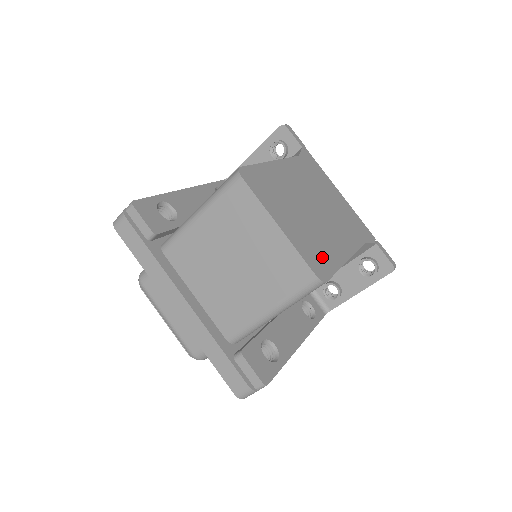
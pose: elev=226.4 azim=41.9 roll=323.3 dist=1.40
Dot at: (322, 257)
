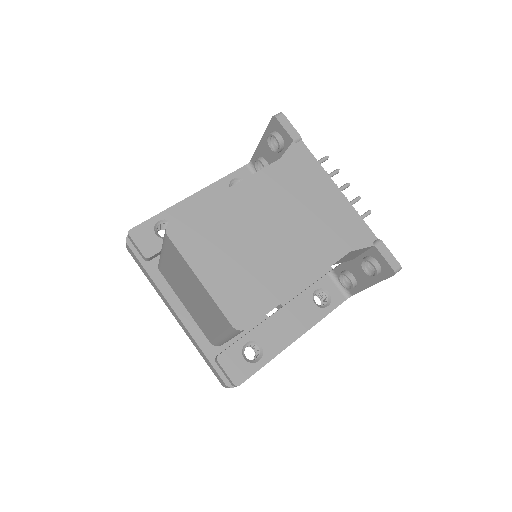
Dot at: (253, 299)
